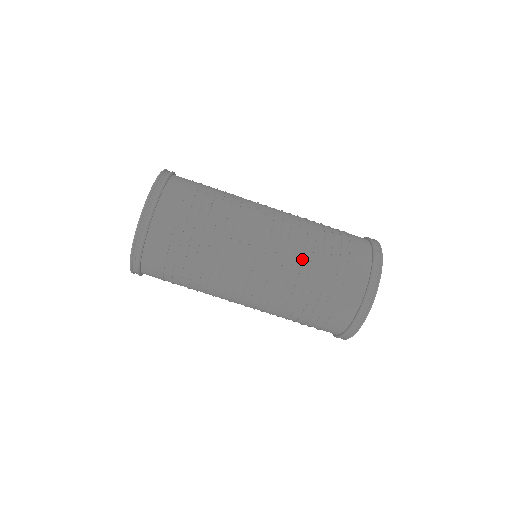
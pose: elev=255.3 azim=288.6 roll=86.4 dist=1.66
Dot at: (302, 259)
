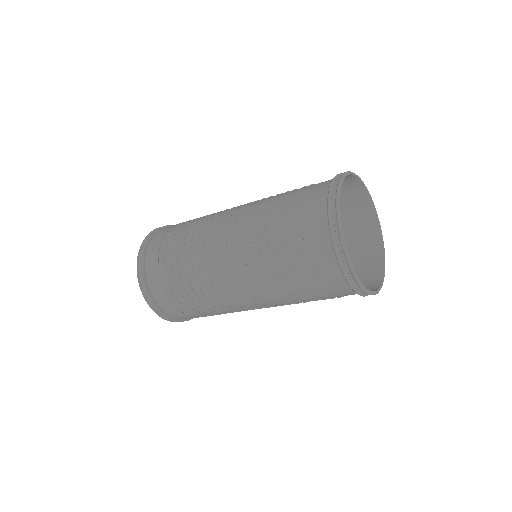
Dot at: (273, 288)
